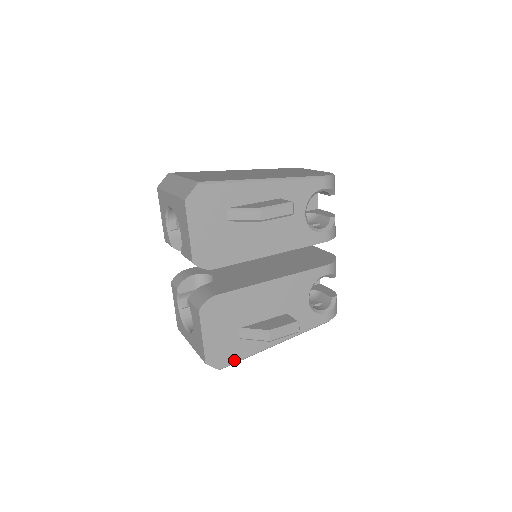
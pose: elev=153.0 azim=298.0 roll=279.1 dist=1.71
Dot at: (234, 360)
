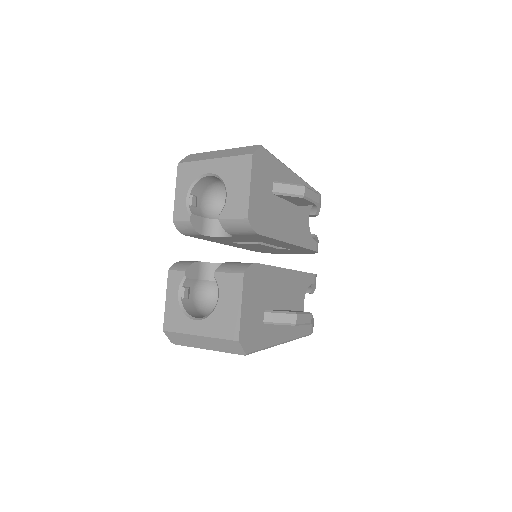
Dot at: (257, 347)
